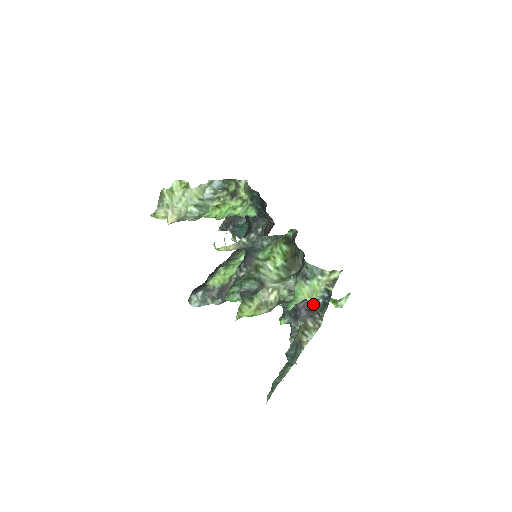
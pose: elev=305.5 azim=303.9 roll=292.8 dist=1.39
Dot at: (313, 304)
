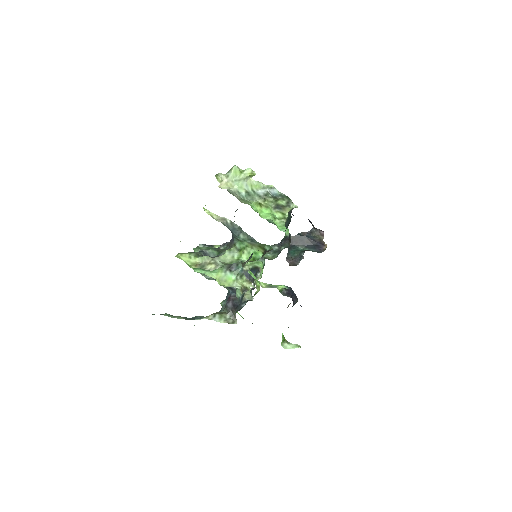
Dot at: occluded
